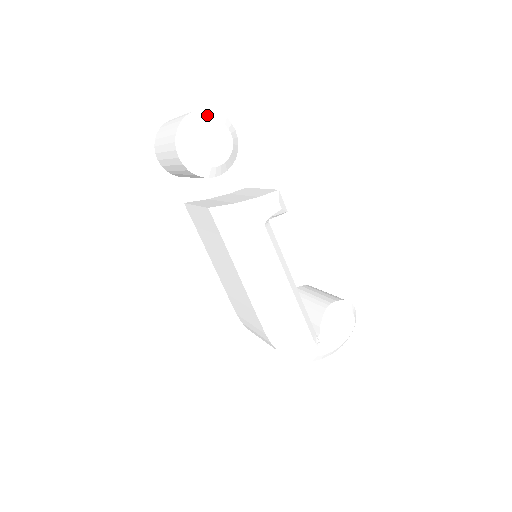
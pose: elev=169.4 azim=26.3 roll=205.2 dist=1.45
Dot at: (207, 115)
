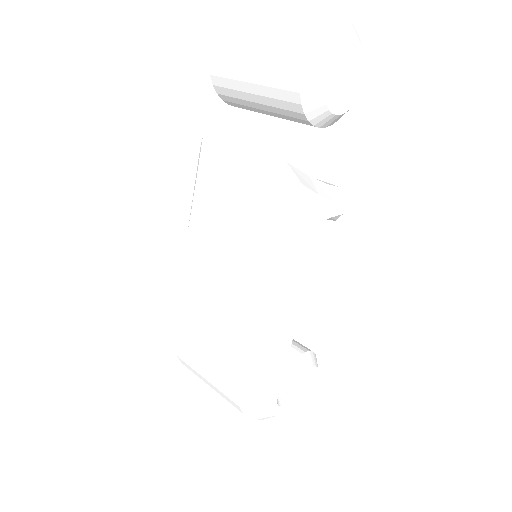
Dot at: occluded
